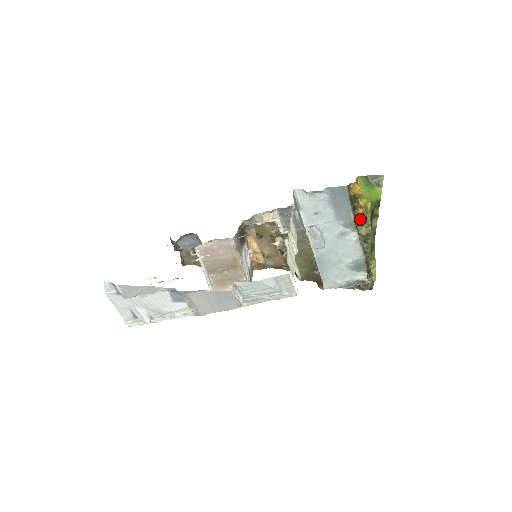
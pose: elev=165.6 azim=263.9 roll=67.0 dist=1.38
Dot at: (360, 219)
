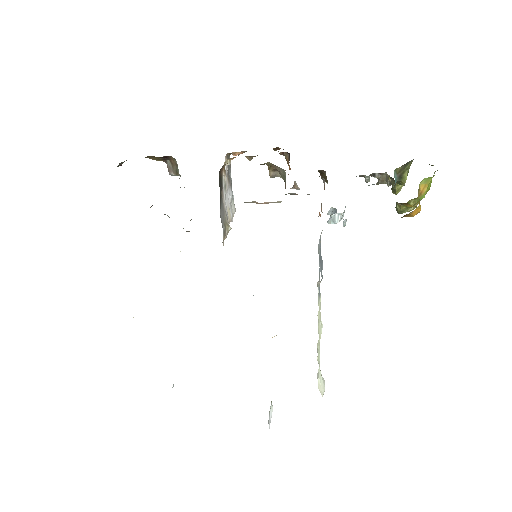
Dot at: occluded
